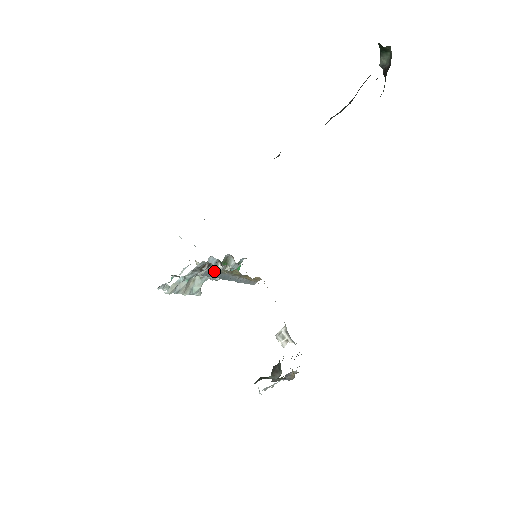
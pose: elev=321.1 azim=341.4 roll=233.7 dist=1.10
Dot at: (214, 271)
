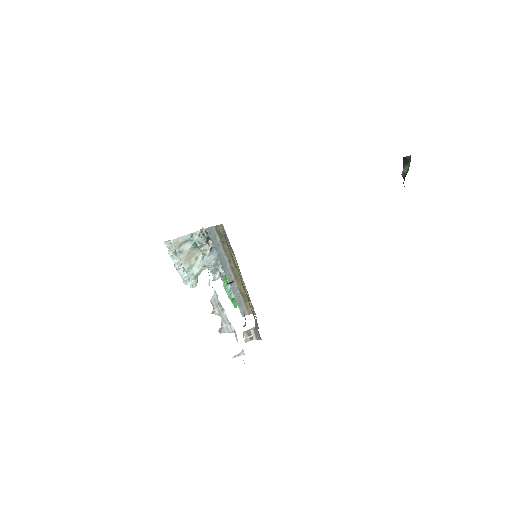
Dot at: (217, 237)
